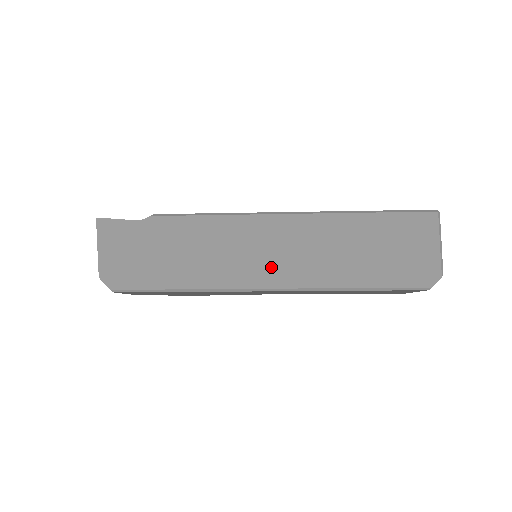
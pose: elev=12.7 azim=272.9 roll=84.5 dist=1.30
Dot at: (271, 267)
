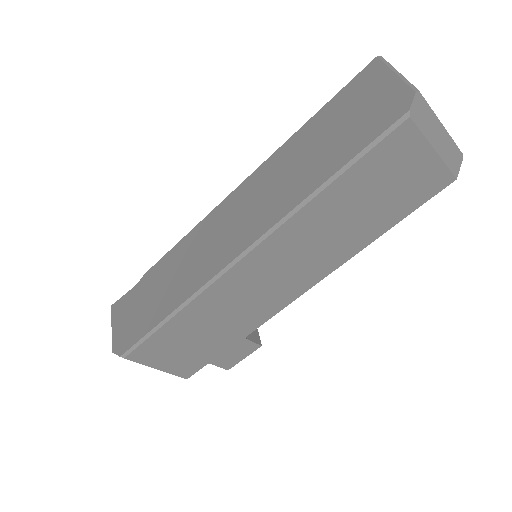
Dot at: (238, 234)
